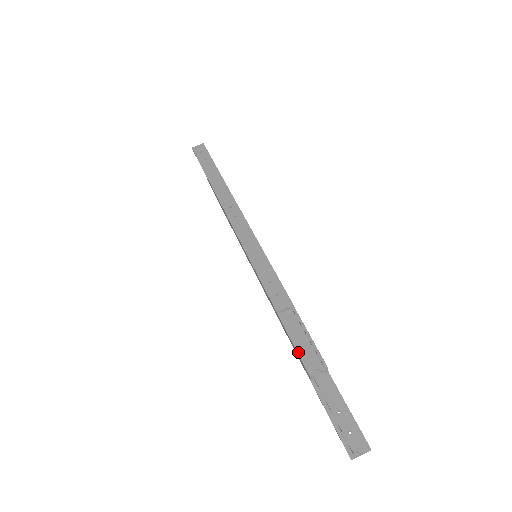
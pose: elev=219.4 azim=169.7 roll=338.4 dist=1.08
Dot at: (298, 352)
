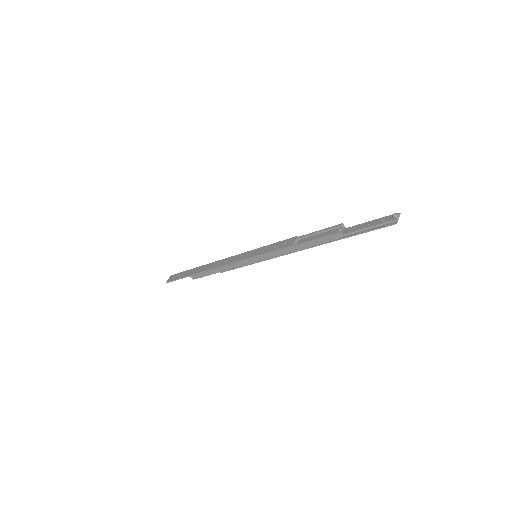
Dot at: (322, 237)
